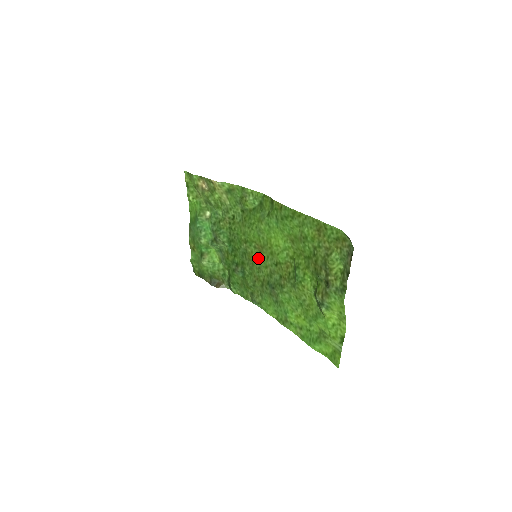
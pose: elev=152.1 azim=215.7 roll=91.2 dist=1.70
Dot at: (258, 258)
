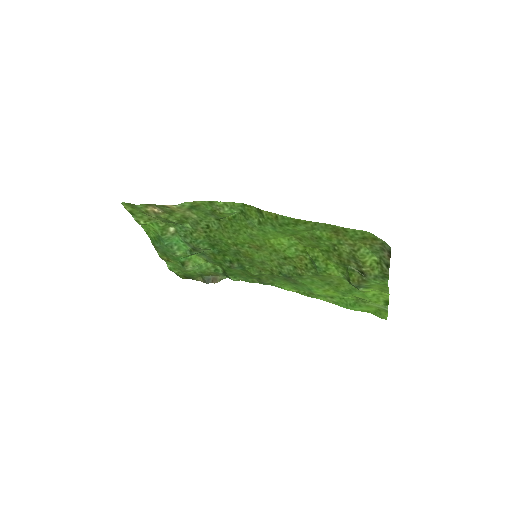
Dot at: (257, 255)
